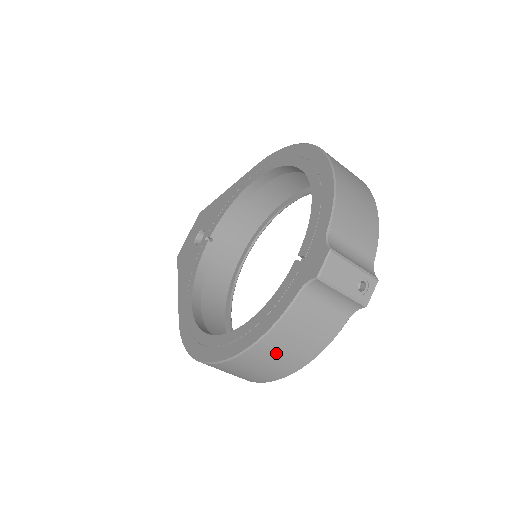
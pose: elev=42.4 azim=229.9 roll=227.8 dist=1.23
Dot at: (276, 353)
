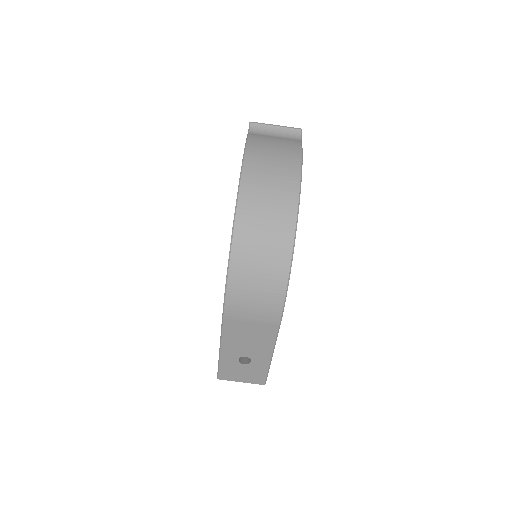
Dot at: (267, 161)
